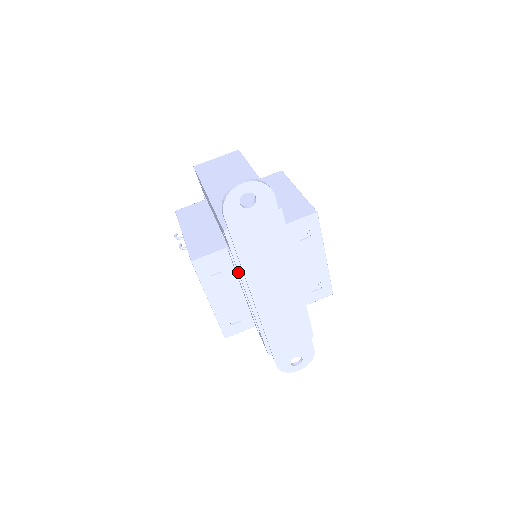
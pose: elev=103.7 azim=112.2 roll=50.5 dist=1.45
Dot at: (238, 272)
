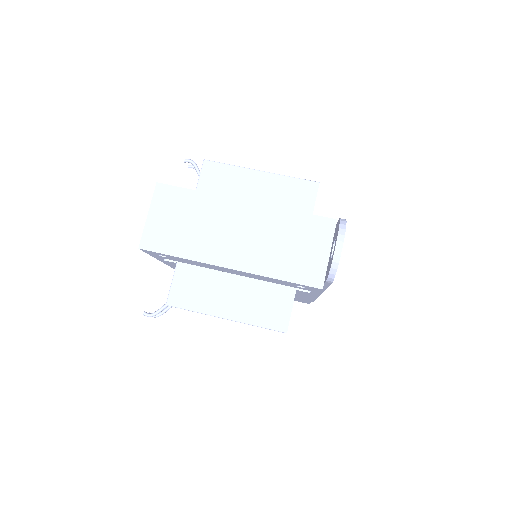
Dot at: (313, 294)
